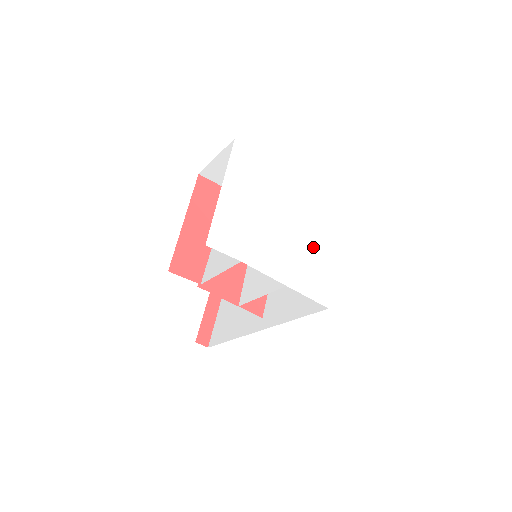
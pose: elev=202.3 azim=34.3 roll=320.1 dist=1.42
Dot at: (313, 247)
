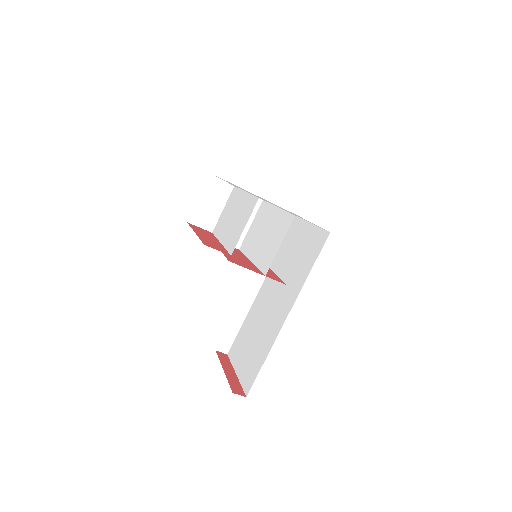
Dot at: occluded
